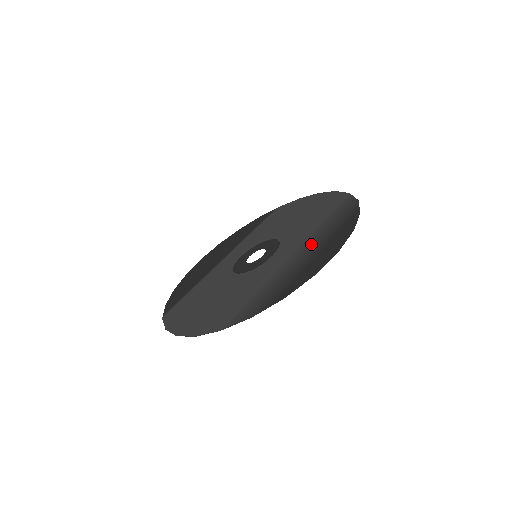
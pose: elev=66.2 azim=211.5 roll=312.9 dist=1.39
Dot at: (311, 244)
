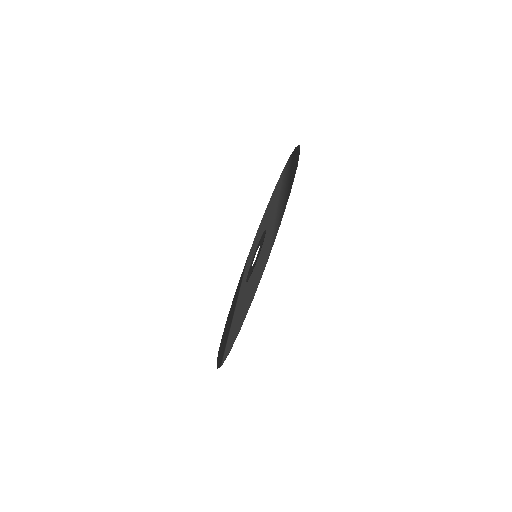
Dot at: (282, 188)
